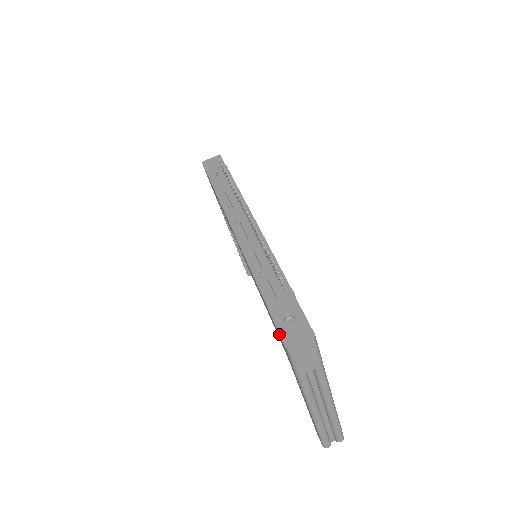
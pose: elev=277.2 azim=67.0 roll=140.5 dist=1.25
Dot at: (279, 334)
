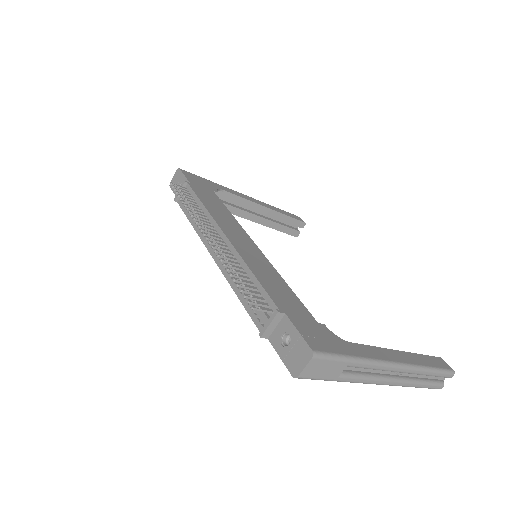
Dot at: occluded
